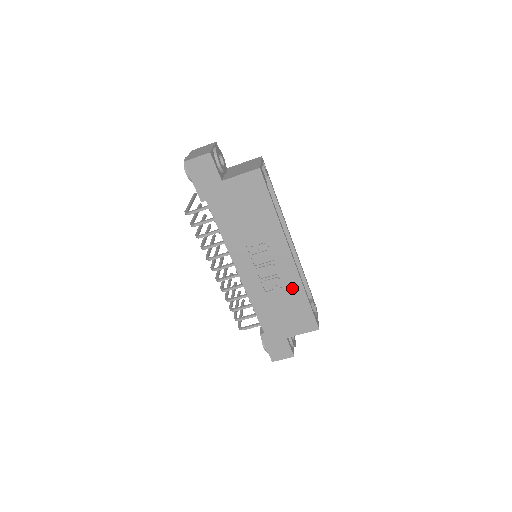
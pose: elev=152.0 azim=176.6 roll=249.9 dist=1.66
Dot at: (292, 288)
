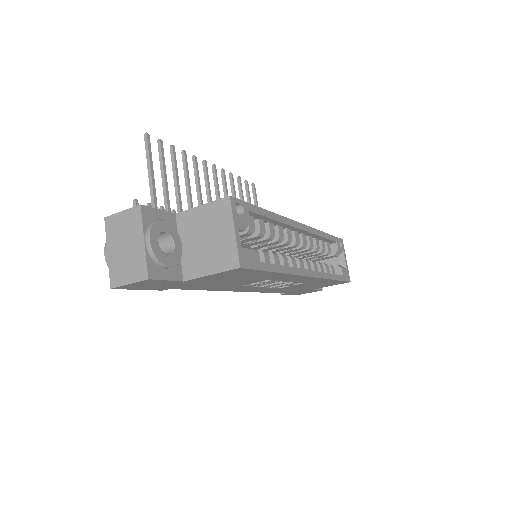
Dot at: (313, 282)
